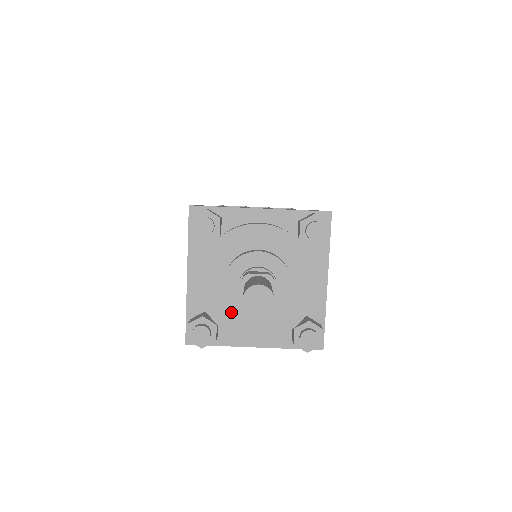
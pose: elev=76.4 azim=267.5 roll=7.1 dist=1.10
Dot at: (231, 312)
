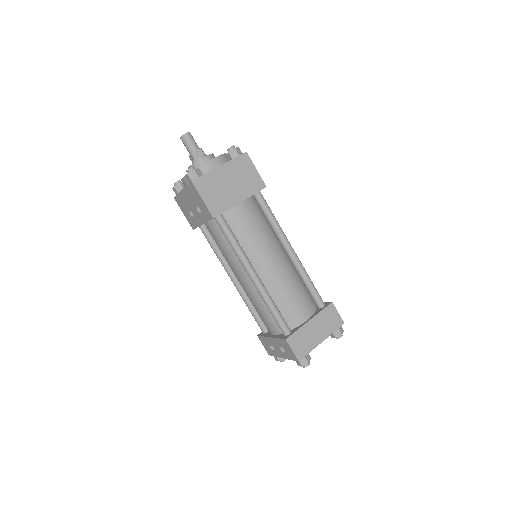
Dot at: occluded
